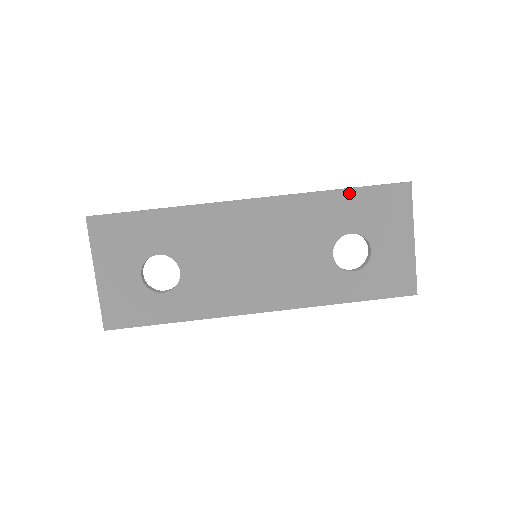
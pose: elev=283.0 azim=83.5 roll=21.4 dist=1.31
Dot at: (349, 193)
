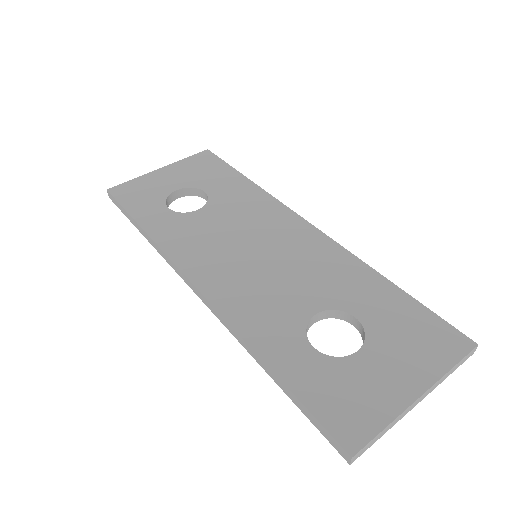
Dot at: (396, 291)
